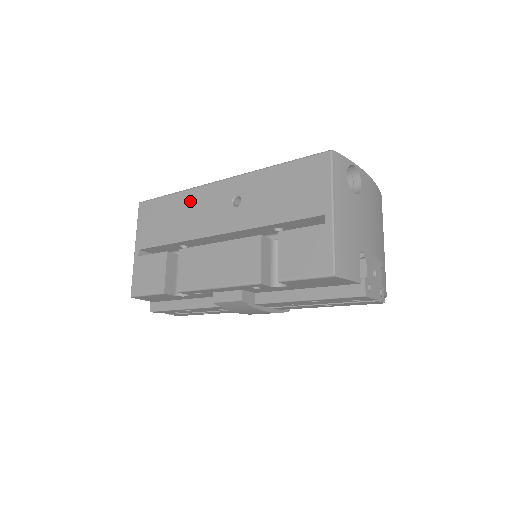
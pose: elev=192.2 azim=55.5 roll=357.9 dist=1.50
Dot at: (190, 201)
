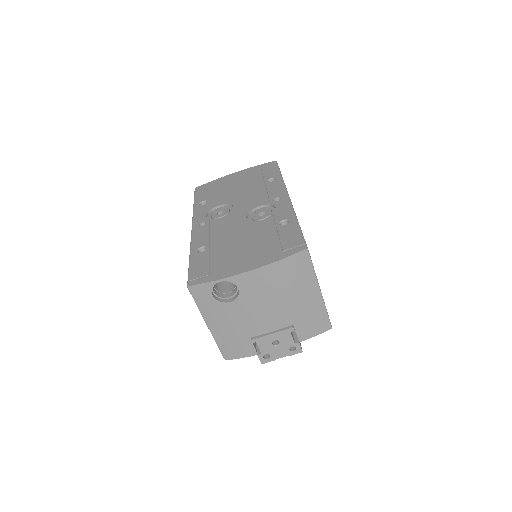
Dot at: occluded
